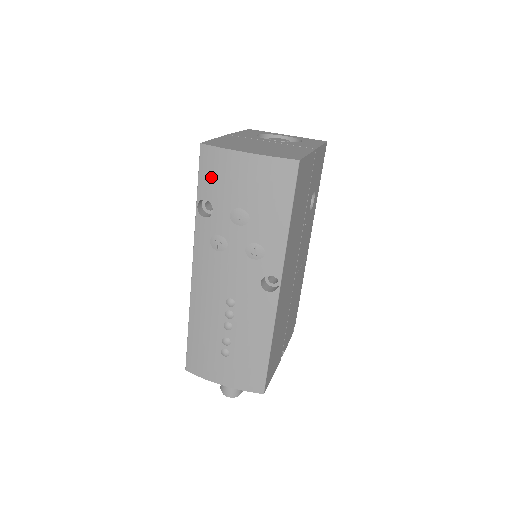
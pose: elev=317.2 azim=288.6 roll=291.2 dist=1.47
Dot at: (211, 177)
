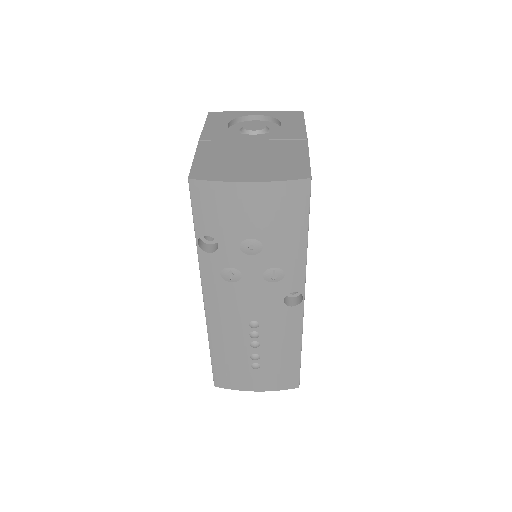
Dot at: (209, 213)
